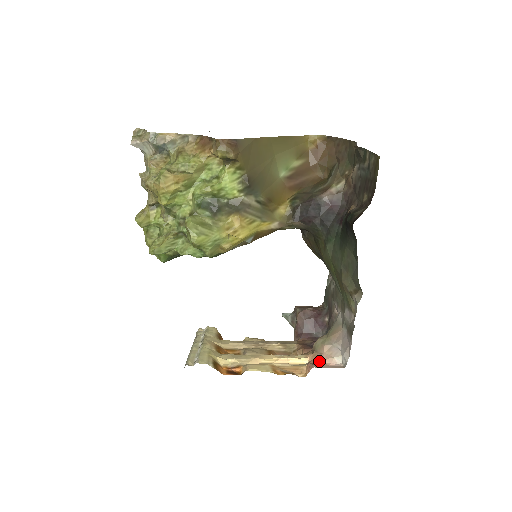
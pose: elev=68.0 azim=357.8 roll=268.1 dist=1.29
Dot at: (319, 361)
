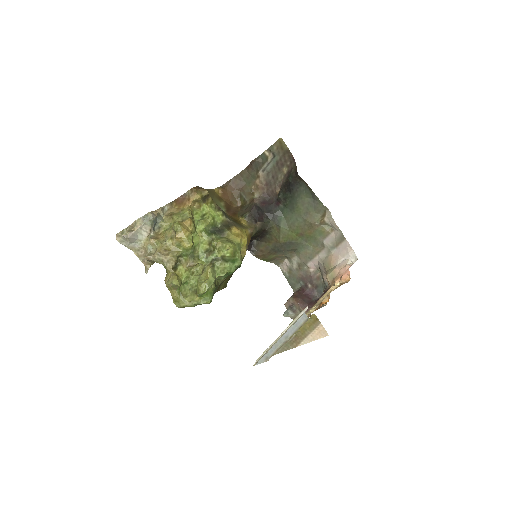
Dot at: occluded
